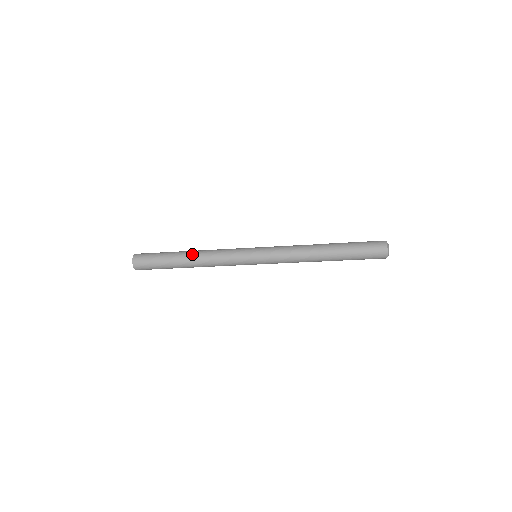
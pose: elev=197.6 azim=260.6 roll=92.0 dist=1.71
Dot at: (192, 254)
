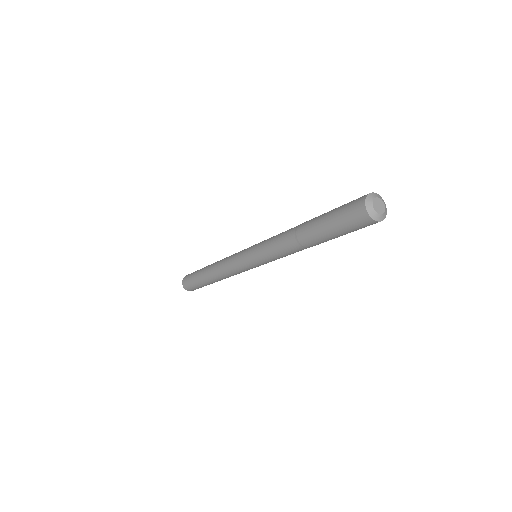
Dot at: (213, 263)
